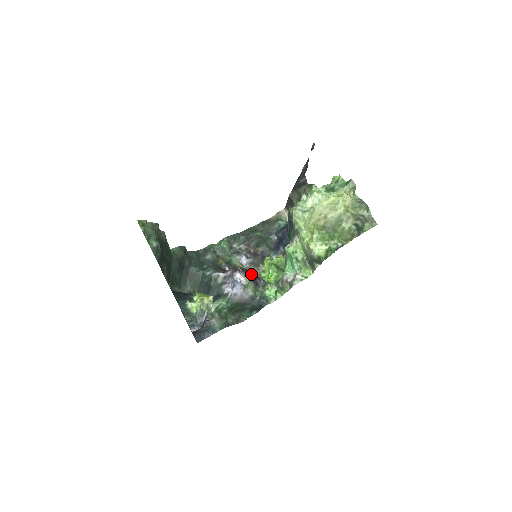
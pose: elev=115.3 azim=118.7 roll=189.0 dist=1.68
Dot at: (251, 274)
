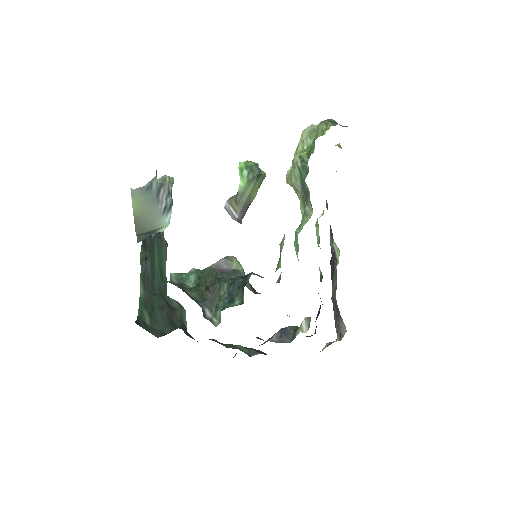
Dot at: occluded
